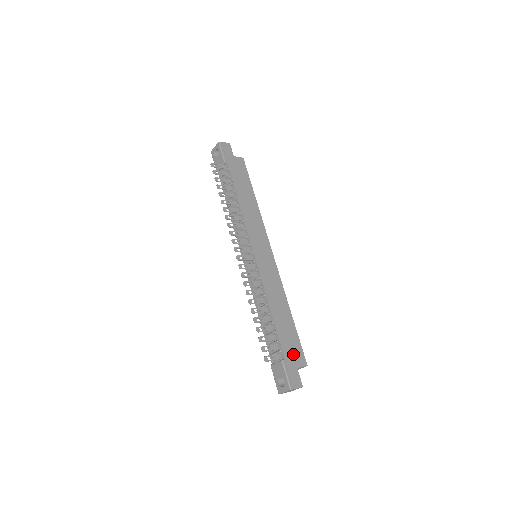
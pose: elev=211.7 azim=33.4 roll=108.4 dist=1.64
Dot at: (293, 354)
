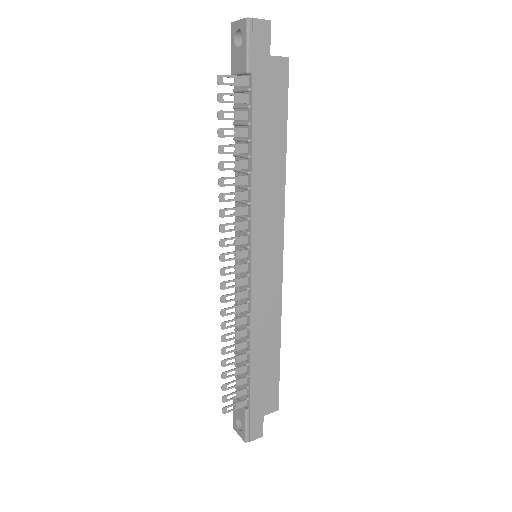
Dot at: (264, 401)
